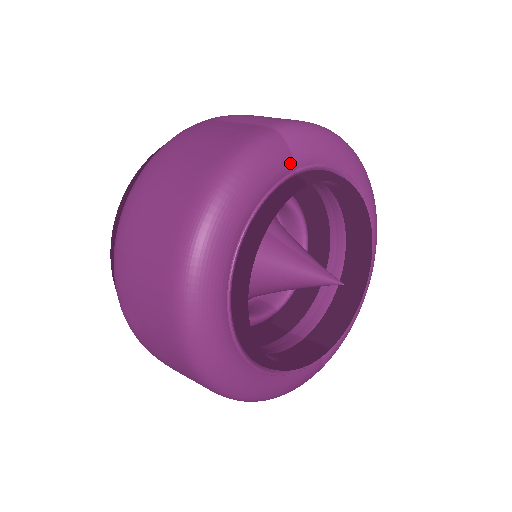
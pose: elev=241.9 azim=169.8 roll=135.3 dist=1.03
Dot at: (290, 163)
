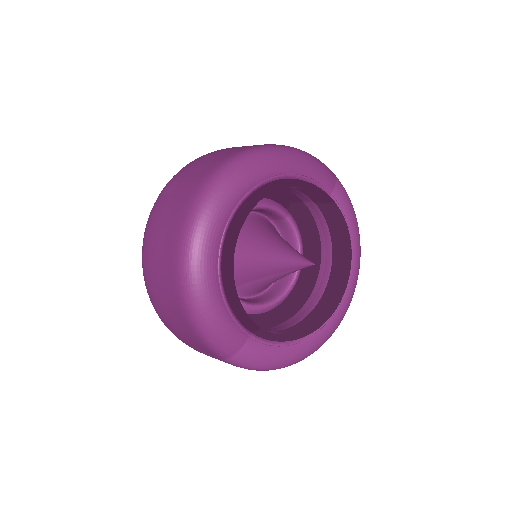
Dot at: (332, 186)
